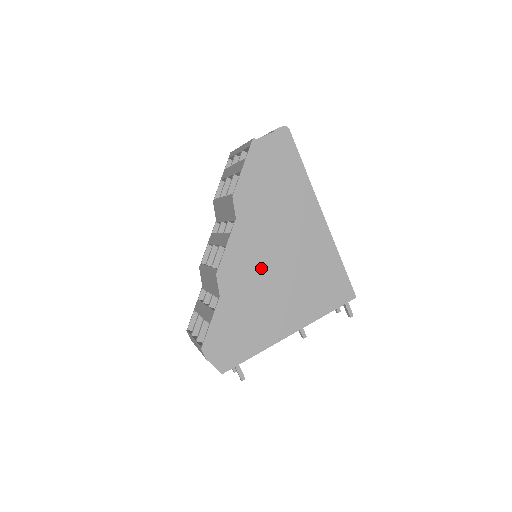
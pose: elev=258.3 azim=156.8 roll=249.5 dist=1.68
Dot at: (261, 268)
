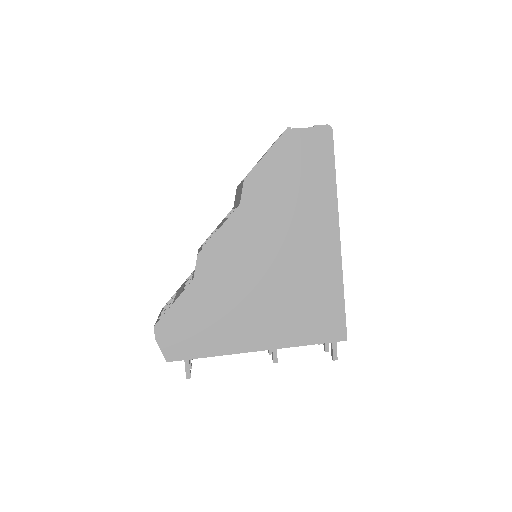
Dot at: (249, 266)
